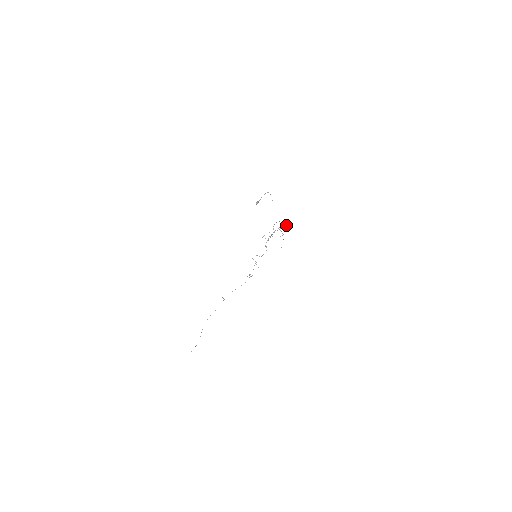
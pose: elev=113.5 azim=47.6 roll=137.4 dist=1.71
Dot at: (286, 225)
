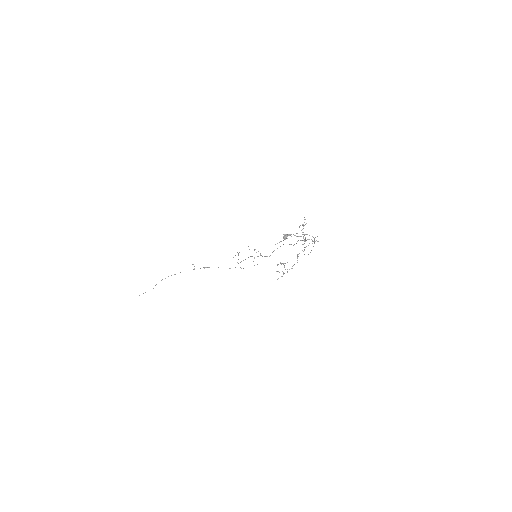
Dot at: occluded
